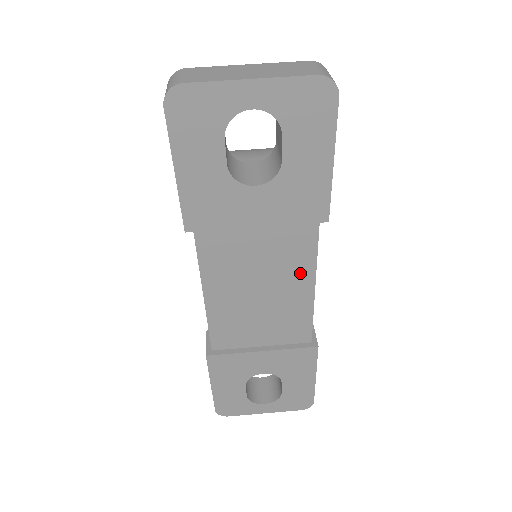
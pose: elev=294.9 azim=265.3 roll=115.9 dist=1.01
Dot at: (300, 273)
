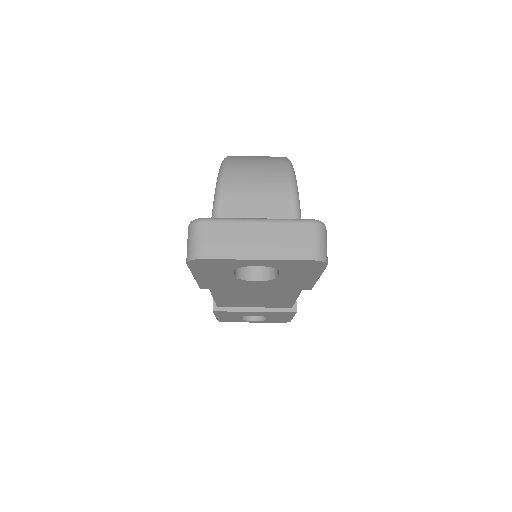
Dot at: (287, 294)
